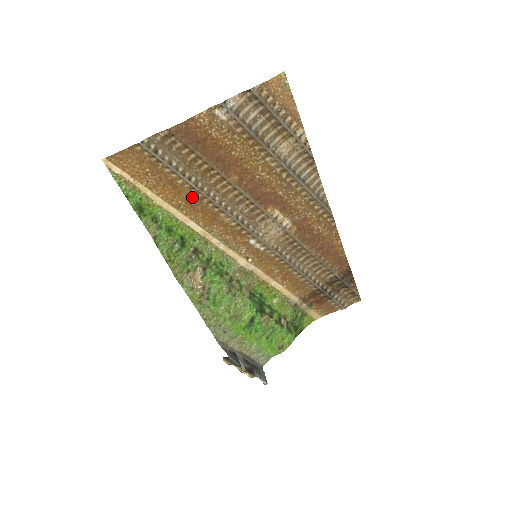
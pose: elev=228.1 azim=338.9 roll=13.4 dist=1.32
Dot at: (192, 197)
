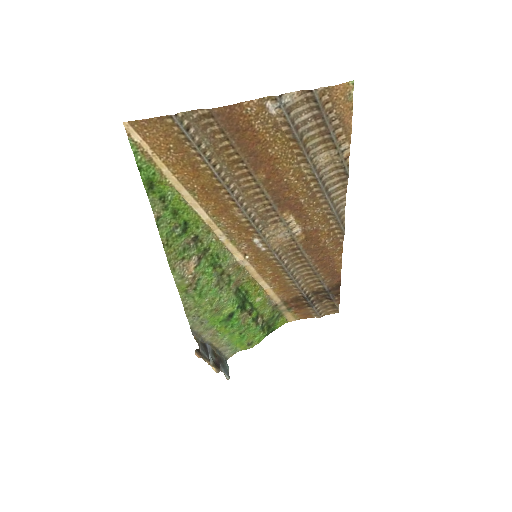
Dot at: (210, 184)
